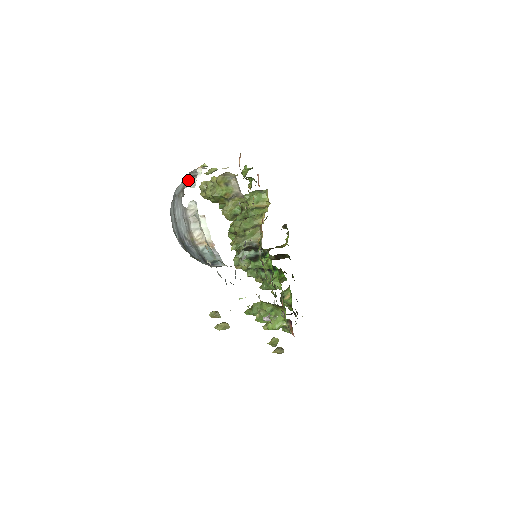
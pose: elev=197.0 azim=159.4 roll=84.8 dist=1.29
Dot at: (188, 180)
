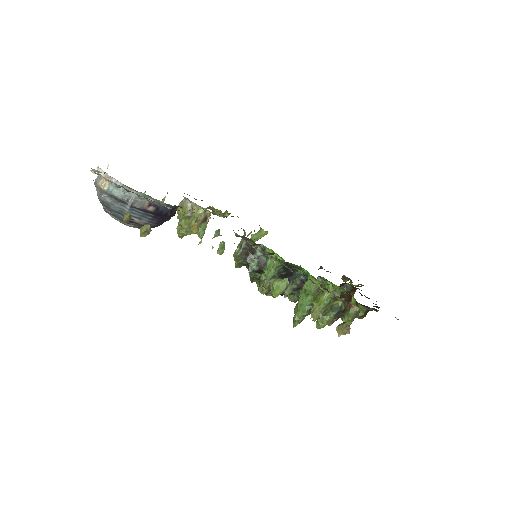
Dot at: occluded
